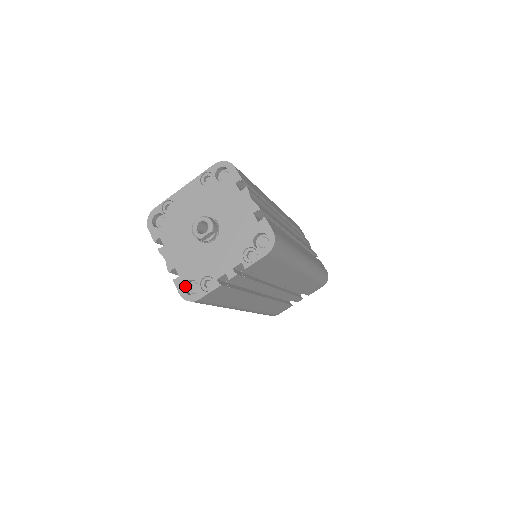
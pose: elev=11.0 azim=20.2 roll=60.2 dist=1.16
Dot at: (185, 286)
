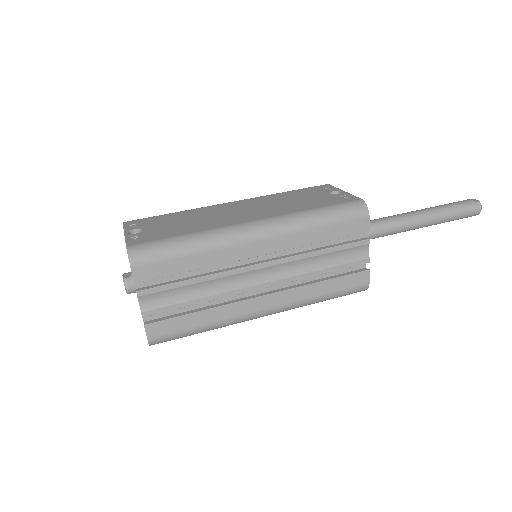
Dot at: occluded
